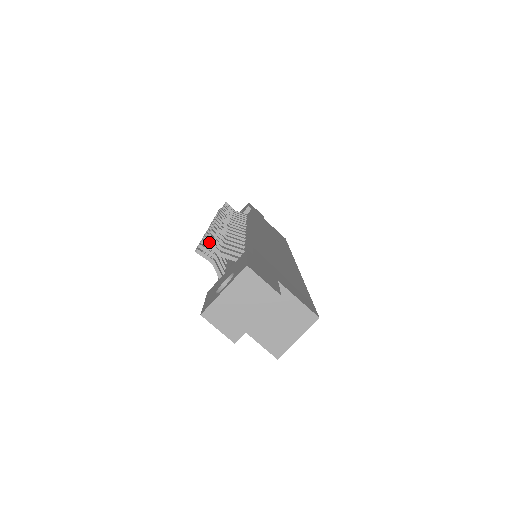
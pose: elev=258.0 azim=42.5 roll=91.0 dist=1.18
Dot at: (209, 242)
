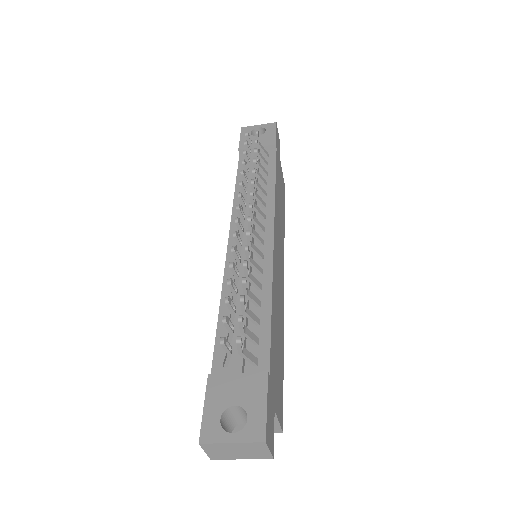
Dot at: (239, 344)
